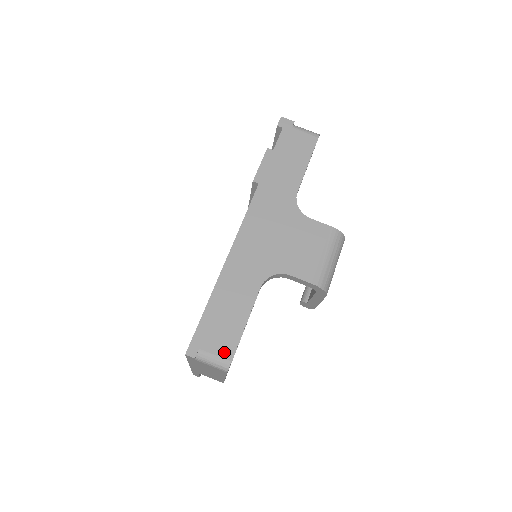
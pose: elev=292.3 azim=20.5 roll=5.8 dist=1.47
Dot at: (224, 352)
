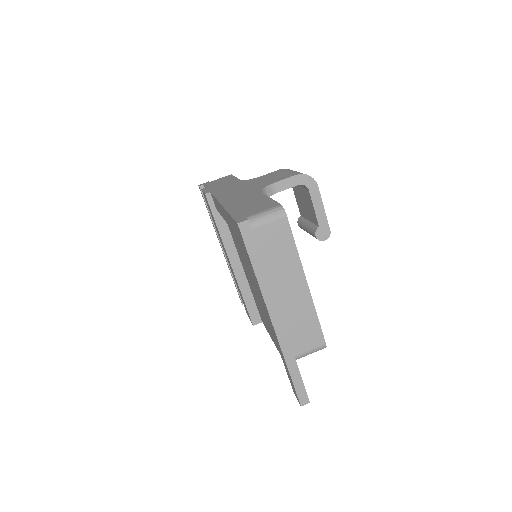
Dot at: (269, 207)
